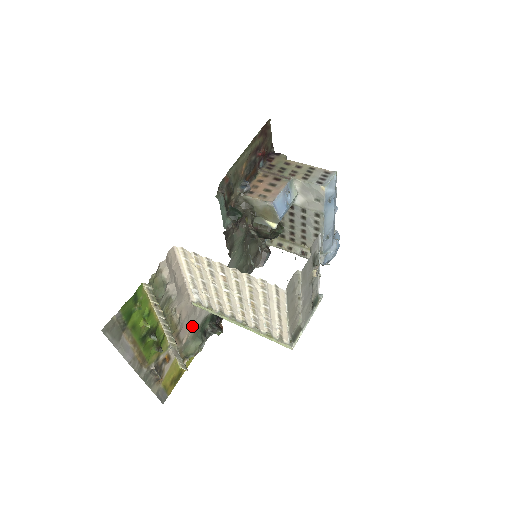
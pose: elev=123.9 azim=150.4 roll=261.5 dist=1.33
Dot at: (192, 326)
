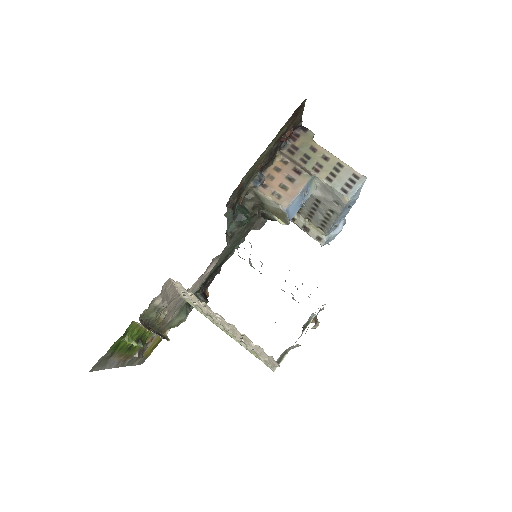
Dot at: (178, 307)
